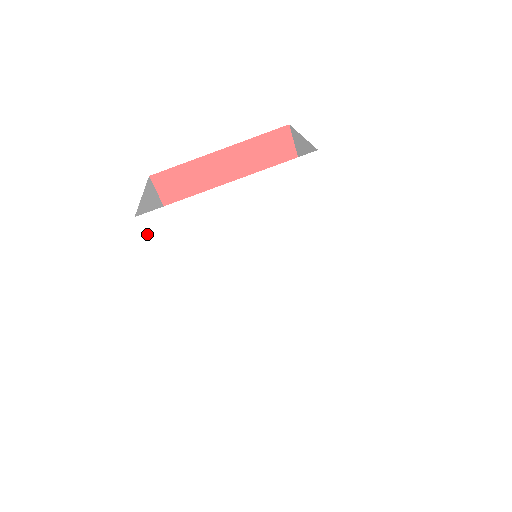
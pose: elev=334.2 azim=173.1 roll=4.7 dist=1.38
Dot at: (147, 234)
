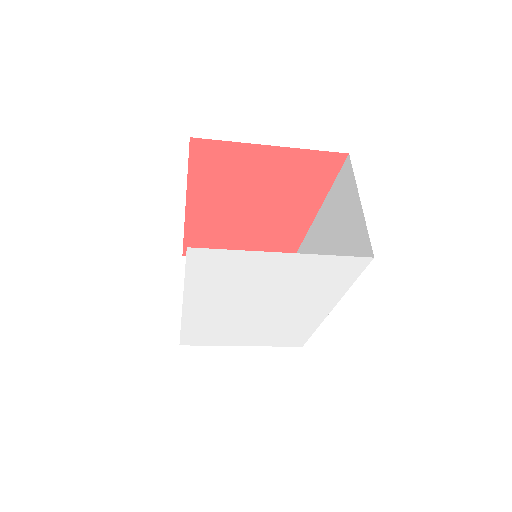
Dot at: (189, 259)
